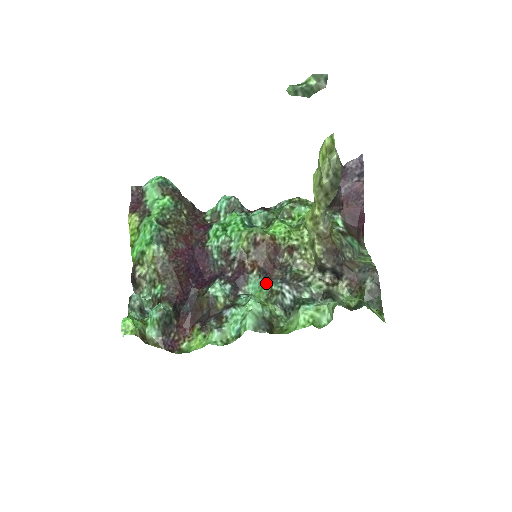
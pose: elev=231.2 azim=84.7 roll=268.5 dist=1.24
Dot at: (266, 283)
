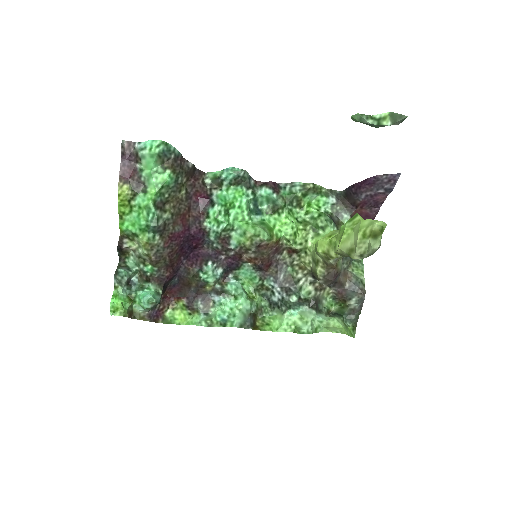
Dot at: (259, 276)
